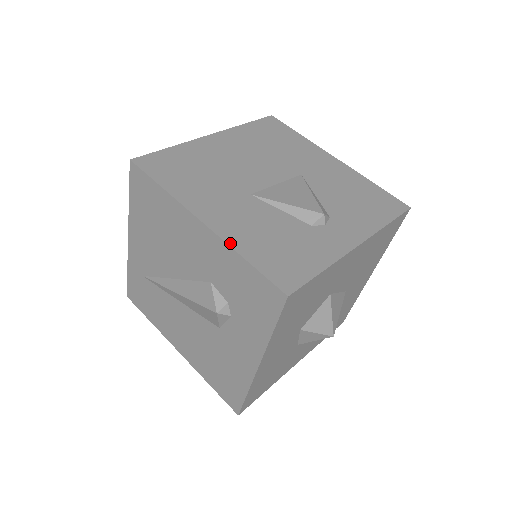
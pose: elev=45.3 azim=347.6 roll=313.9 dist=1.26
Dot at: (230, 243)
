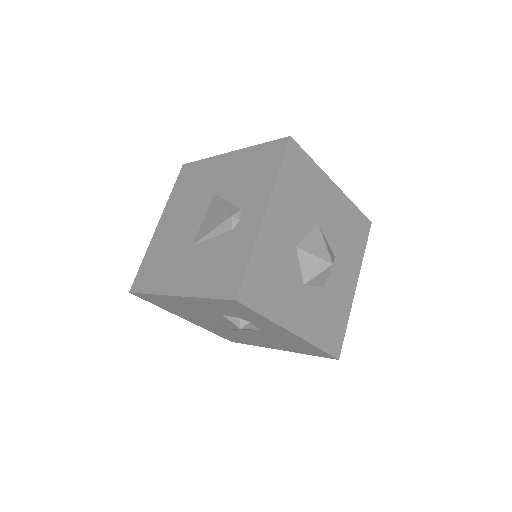
Dot at: (194, 295)
